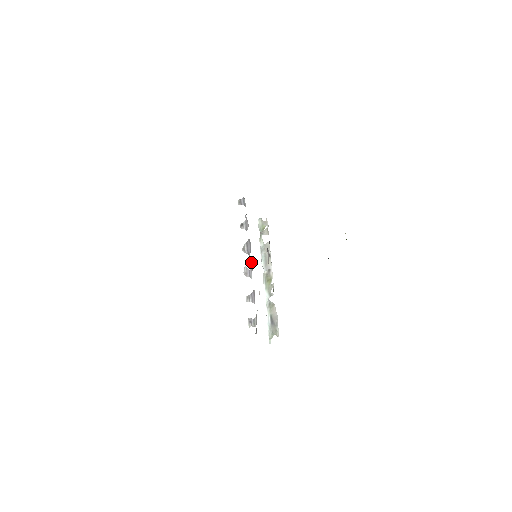
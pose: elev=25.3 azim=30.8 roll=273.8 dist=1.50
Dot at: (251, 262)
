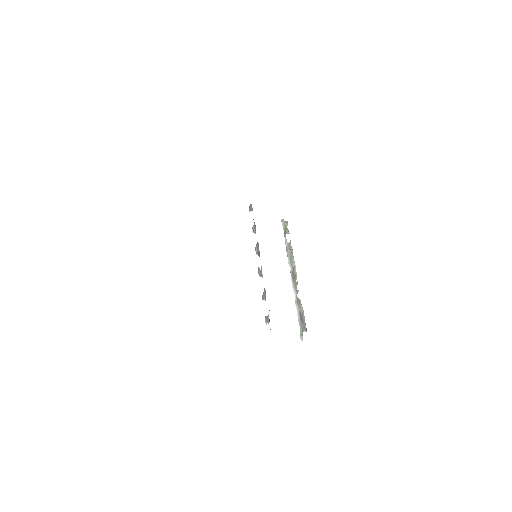
Dot at: occluded
